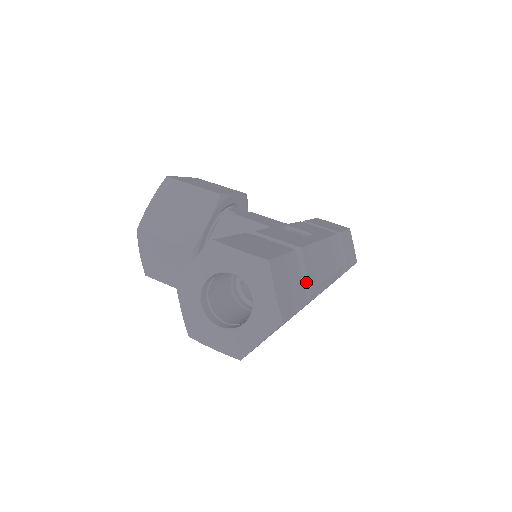
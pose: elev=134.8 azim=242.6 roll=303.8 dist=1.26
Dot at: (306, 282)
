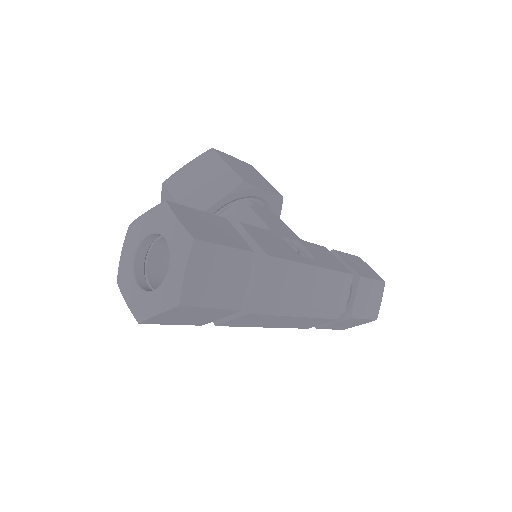
Dot at: (257, 291)
